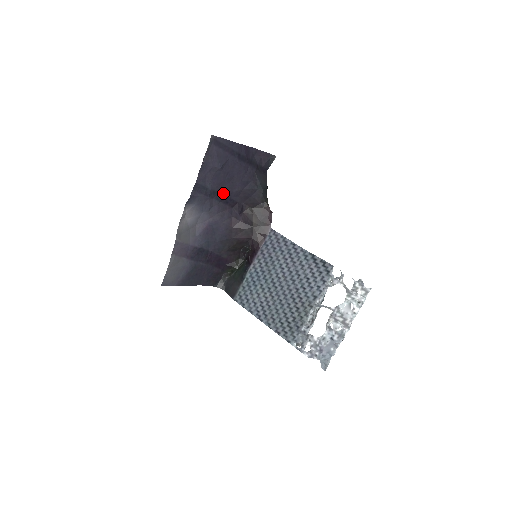
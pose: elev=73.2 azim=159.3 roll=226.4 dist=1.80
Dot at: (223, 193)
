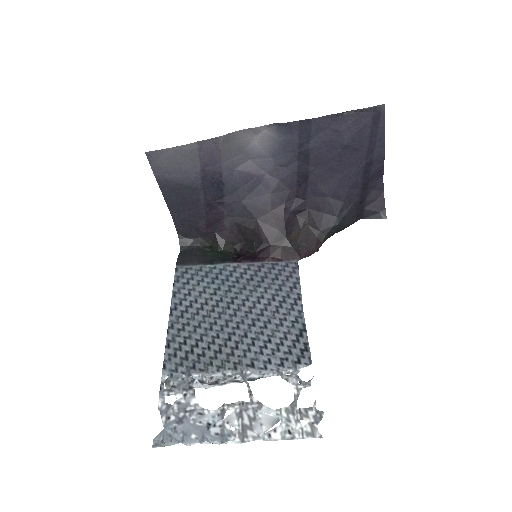
Dot at: (310, 171)
